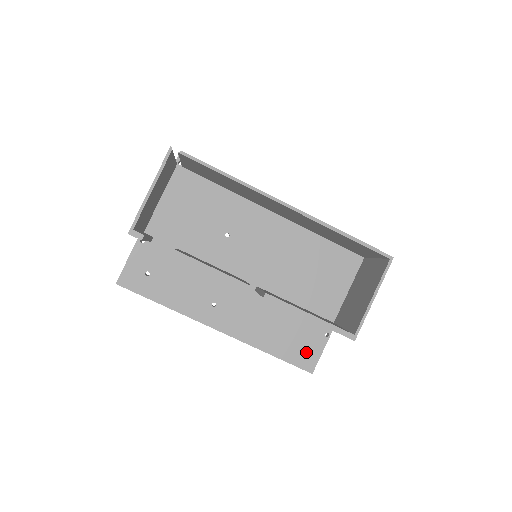
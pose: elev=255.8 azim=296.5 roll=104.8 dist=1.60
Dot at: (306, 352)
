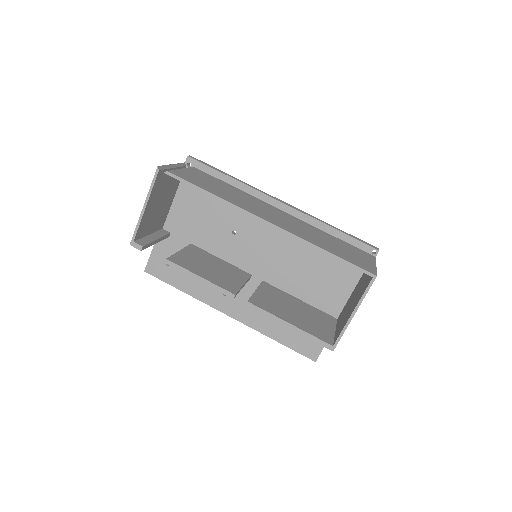
Dot at: (310, 342)
